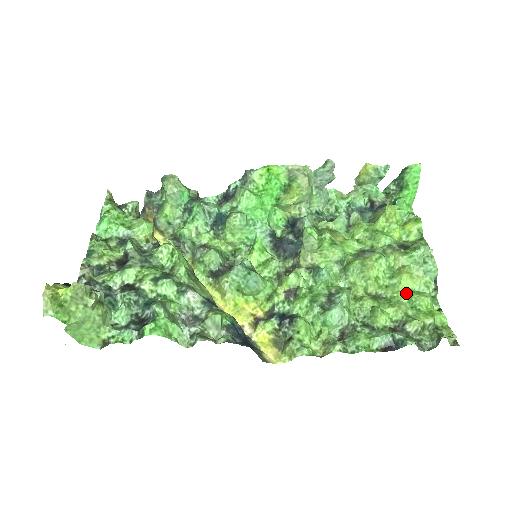
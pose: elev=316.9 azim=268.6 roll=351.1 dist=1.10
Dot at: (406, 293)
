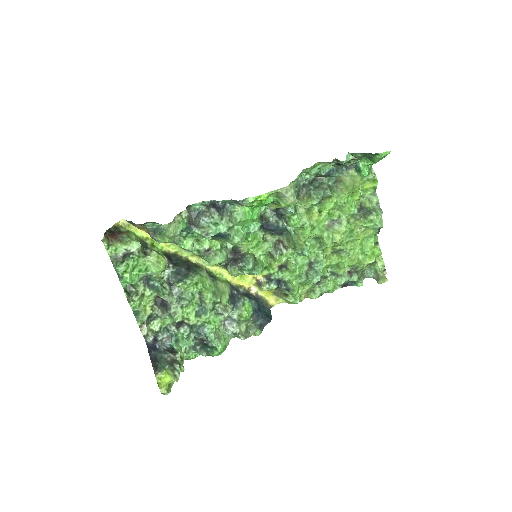
Dot at: (359, 245)
